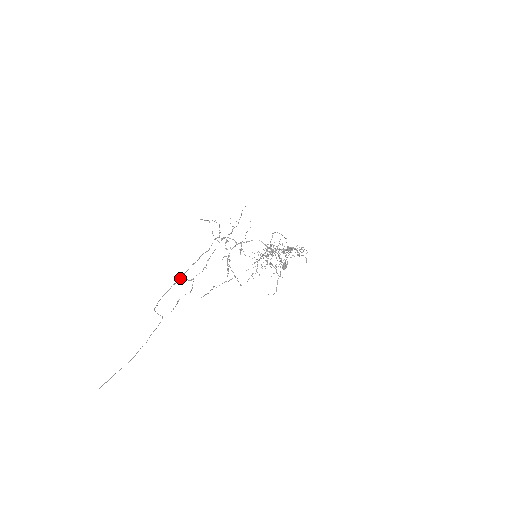
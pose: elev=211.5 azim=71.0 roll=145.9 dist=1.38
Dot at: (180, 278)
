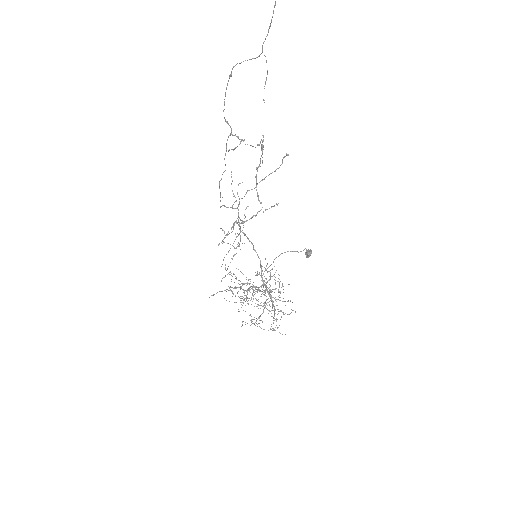
Dot at: (231, 128)
